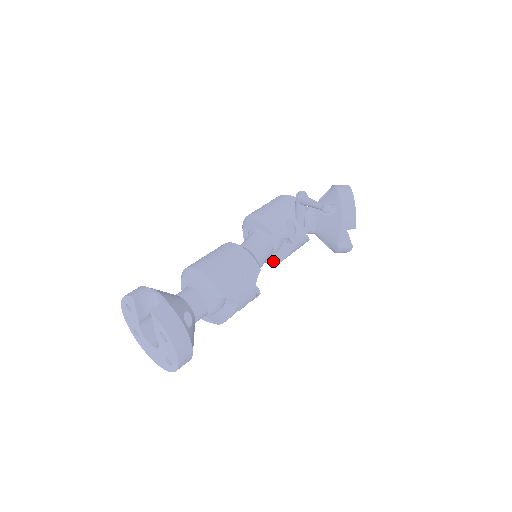
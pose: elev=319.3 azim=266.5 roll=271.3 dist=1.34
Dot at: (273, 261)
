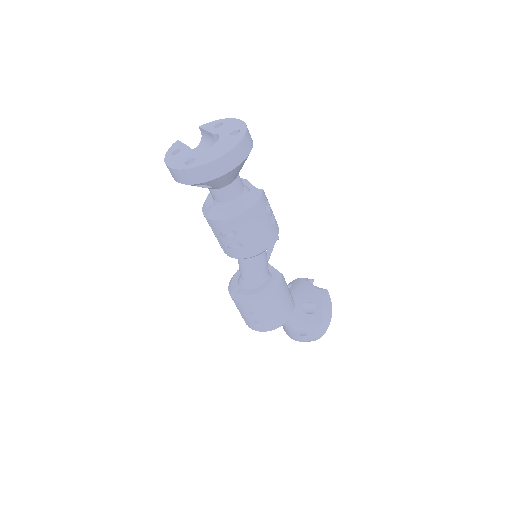
Dot at: (275, 275)
